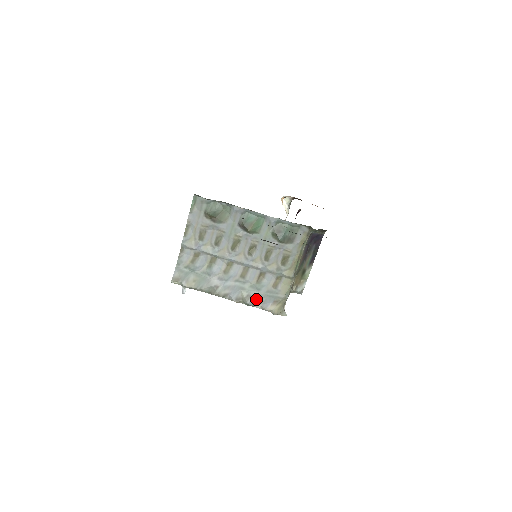
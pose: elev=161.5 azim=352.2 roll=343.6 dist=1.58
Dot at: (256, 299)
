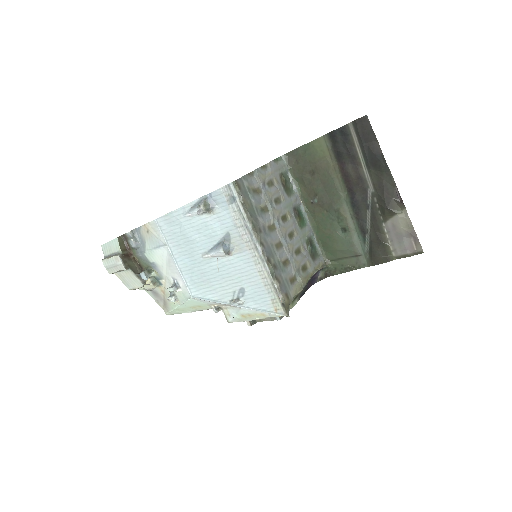
Dot at: (278, 275)
